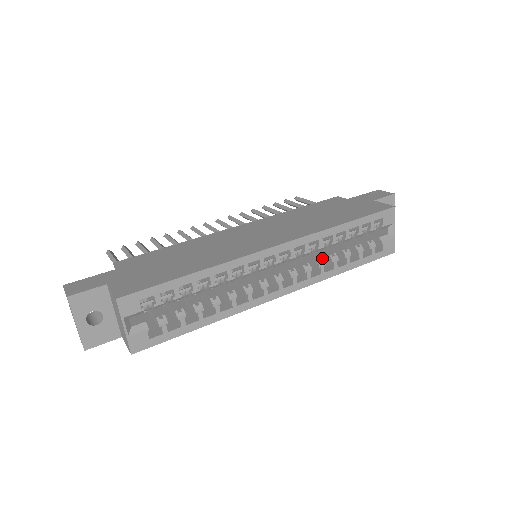
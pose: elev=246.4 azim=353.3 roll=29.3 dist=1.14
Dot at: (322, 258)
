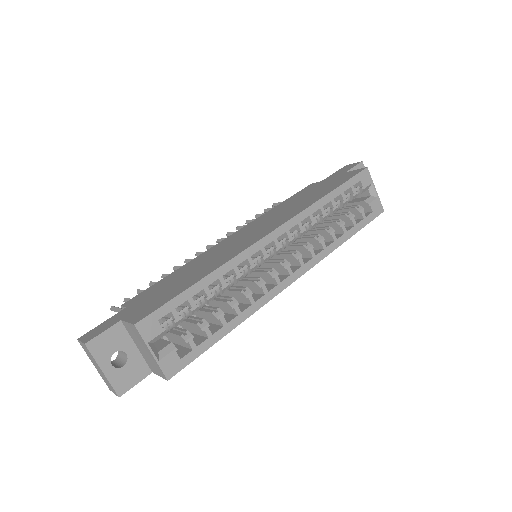
Dot at: (319, 234)
